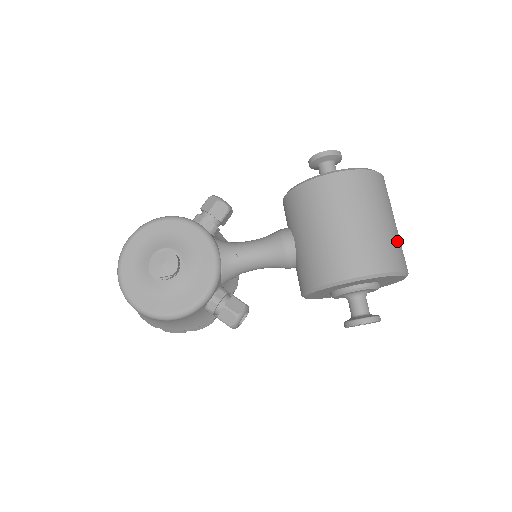
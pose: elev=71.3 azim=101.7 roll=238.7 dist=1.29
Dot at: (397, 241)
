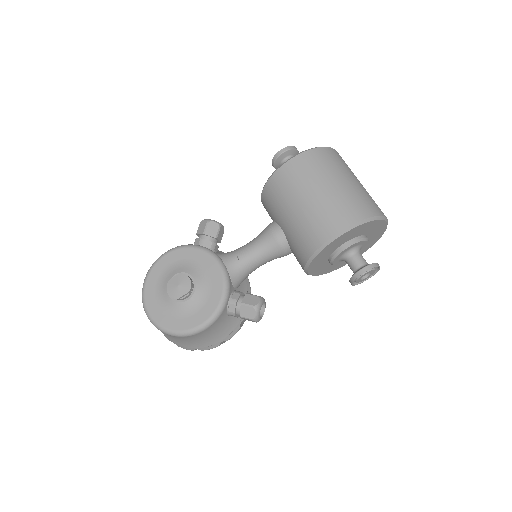
Dot at: (365, 194)
